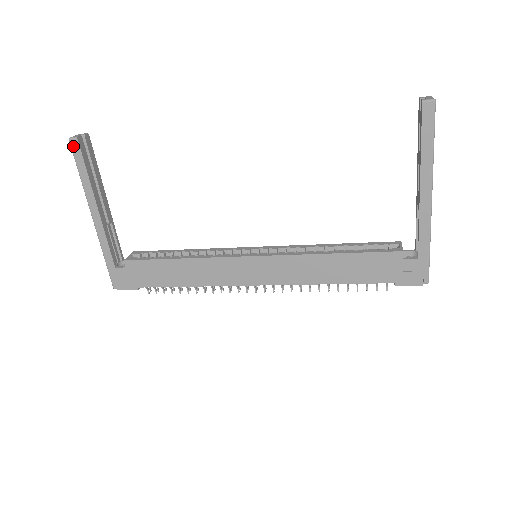
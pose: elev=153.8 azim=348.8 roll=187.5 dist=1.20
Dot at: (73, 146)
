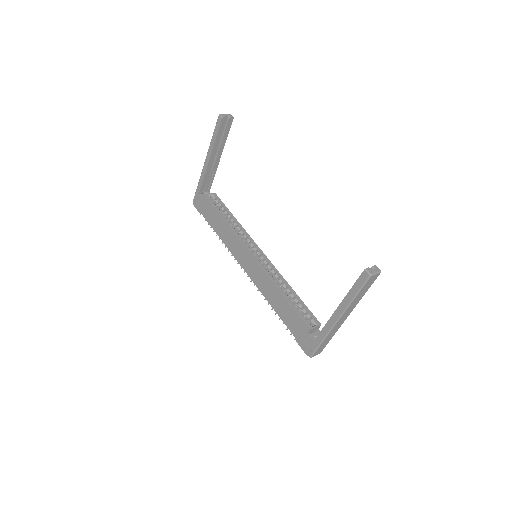
Dot at: (218, 120)
